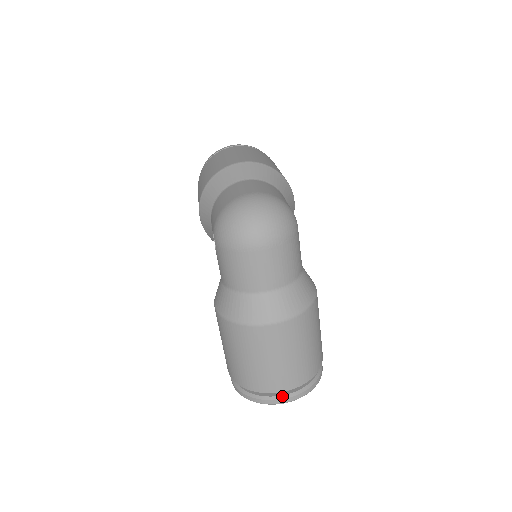
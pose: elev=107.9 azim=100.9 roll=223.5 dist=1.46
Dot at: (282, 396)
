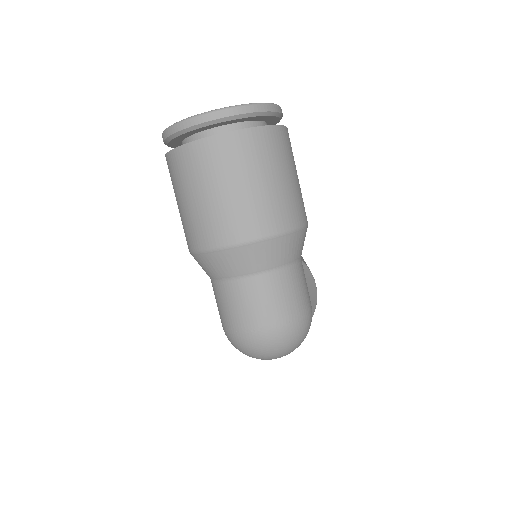
Dot at: occluded
